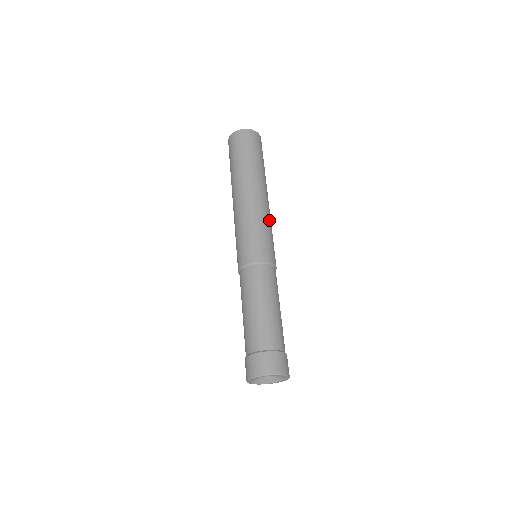
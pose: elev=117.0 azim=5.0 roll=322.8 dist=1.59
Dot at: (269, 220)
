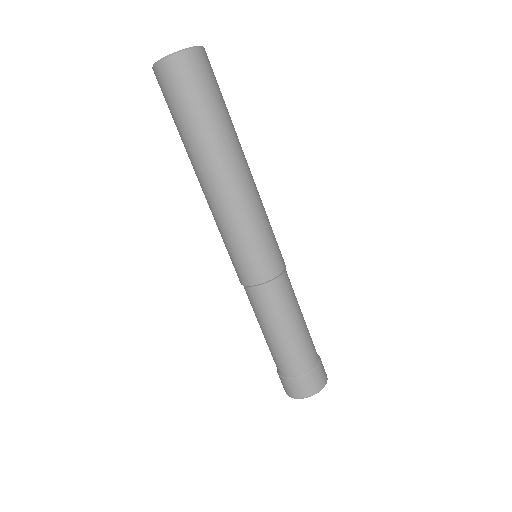
Dot at: (249, 215)
